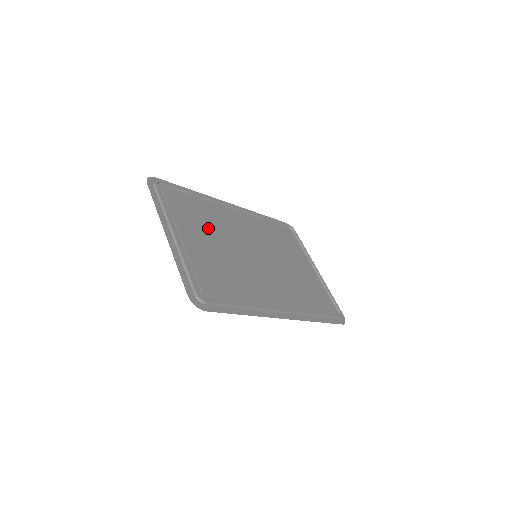
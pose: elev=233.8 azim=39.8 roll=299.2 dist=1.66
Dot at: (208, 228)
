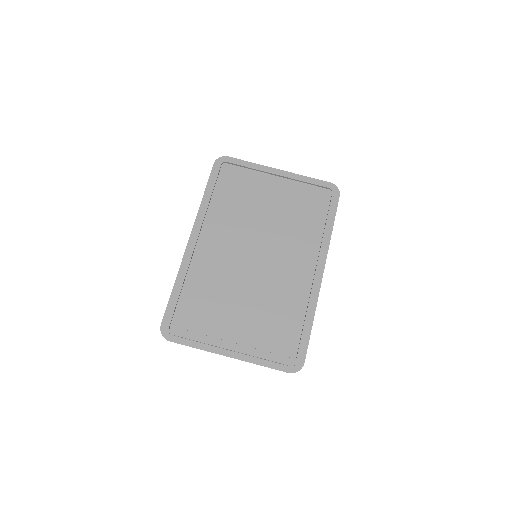
Dot at: (223, 299)
